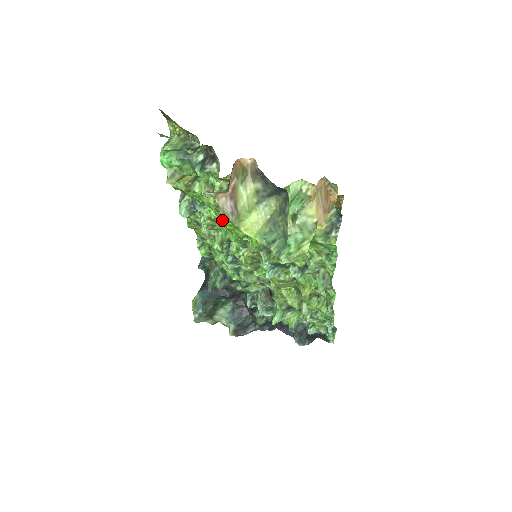
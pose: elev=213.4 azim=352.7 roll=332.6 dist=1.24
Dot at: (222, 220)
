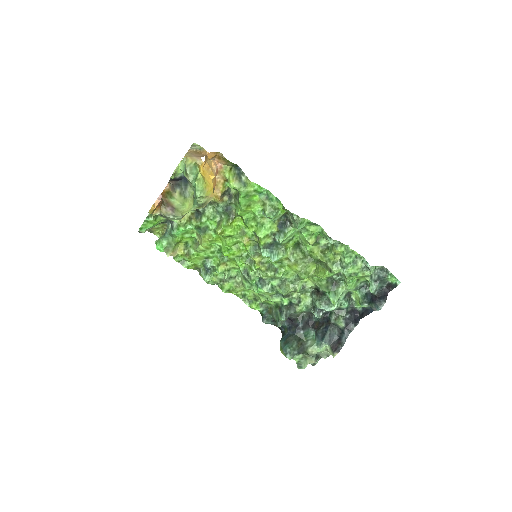
Dot at: (223, 258)
